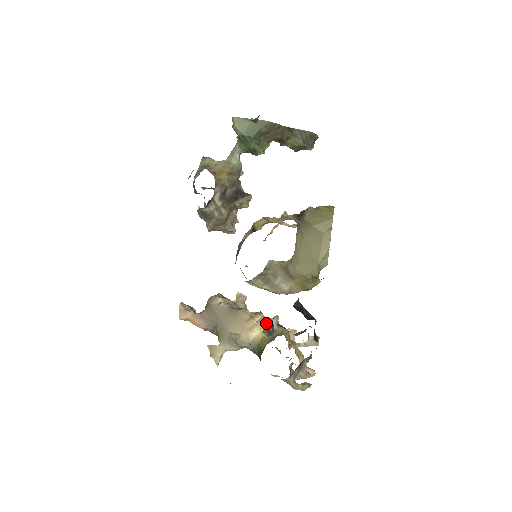
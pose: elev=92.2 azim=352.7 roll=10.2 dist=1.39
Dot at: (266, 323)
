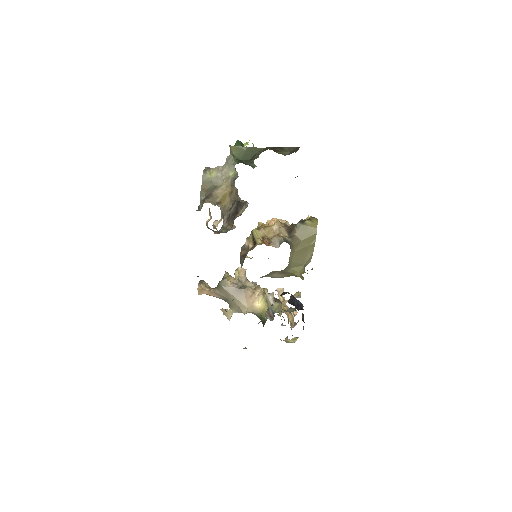
Dot at: (265, 298)
